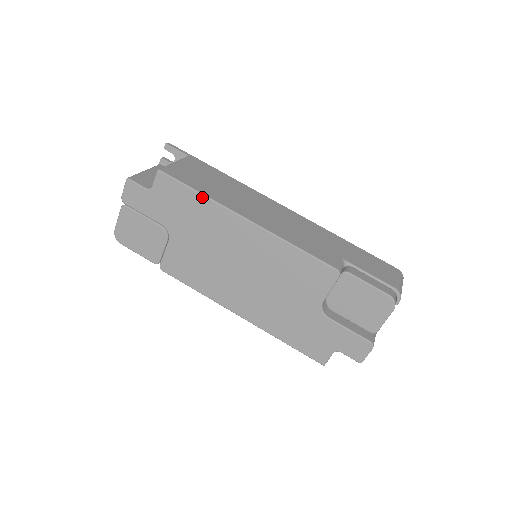
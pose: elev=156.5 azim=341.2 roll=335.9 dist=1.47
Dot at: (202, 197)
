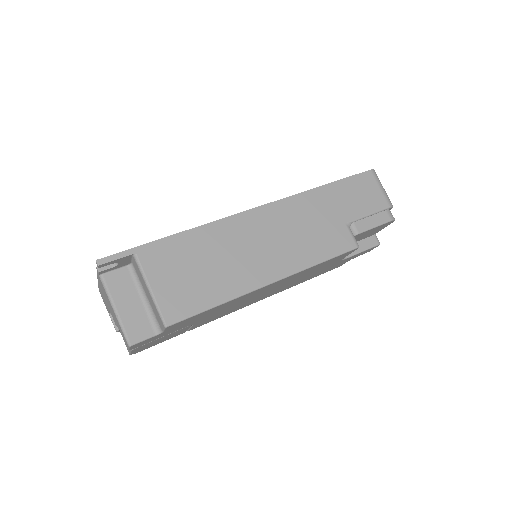
Dot at: (223, 304)
